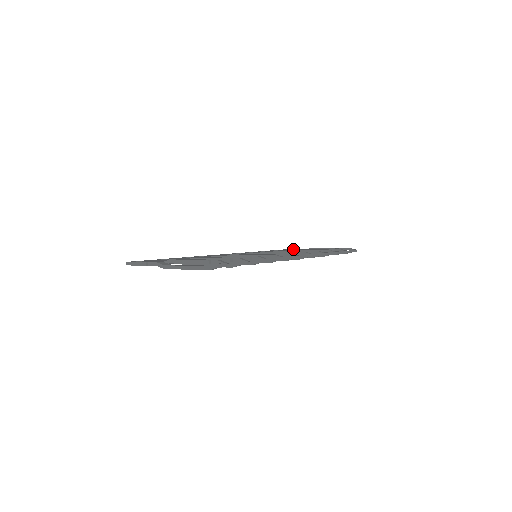
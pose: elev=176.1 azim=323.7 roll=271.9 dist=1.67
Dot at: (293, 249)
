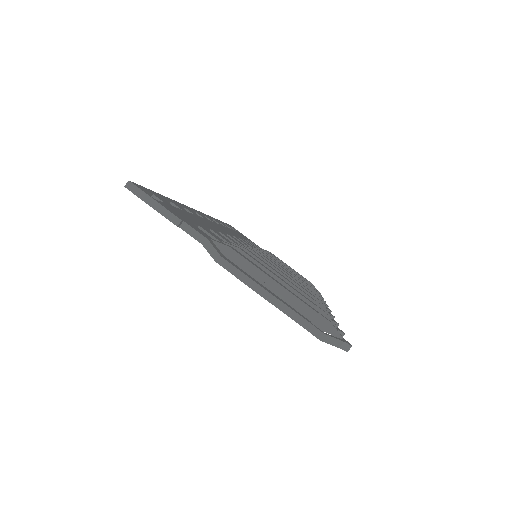
Dot at: occluded
